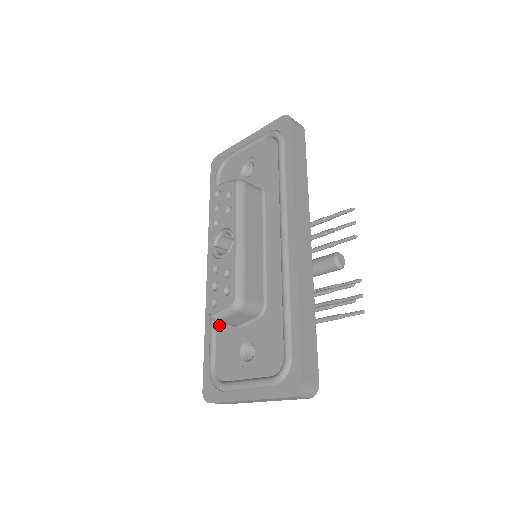
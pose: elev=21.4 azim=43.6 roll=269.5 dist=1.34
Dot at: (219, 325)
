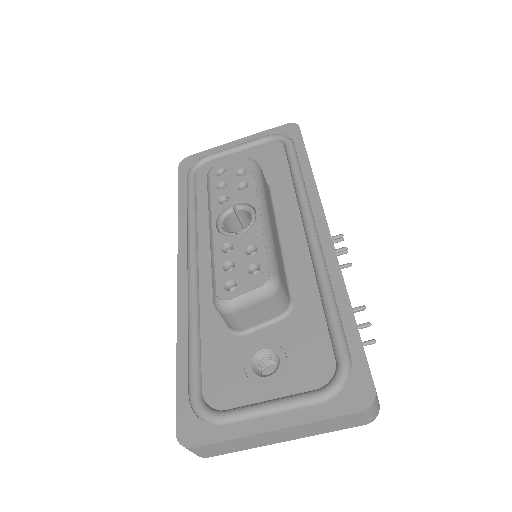
Dot at: (206, 334)
